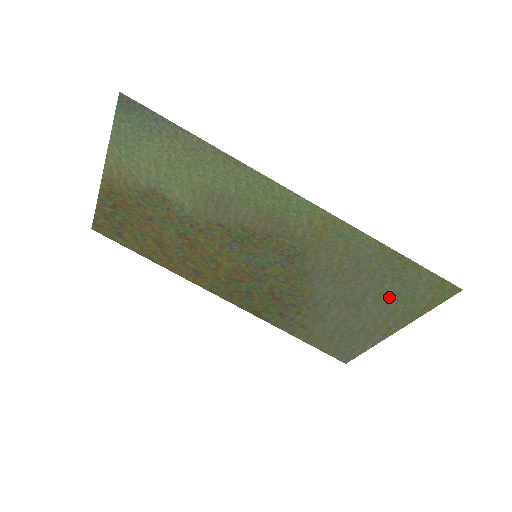
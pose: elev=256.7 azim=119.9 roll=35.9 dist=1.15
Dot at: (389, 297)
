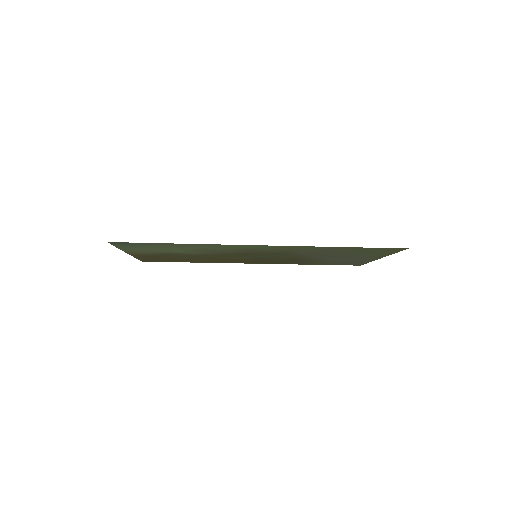
Dot at: (361, 254)
